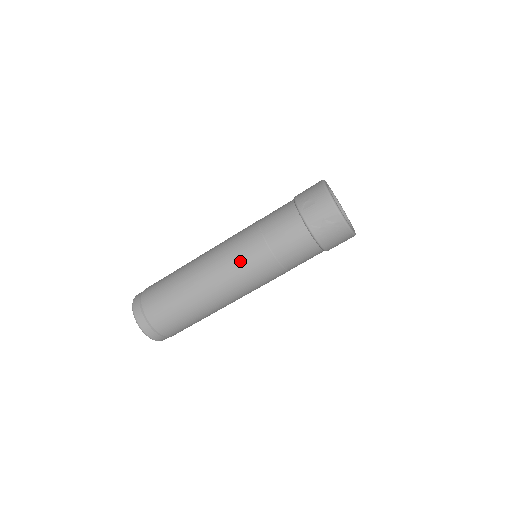
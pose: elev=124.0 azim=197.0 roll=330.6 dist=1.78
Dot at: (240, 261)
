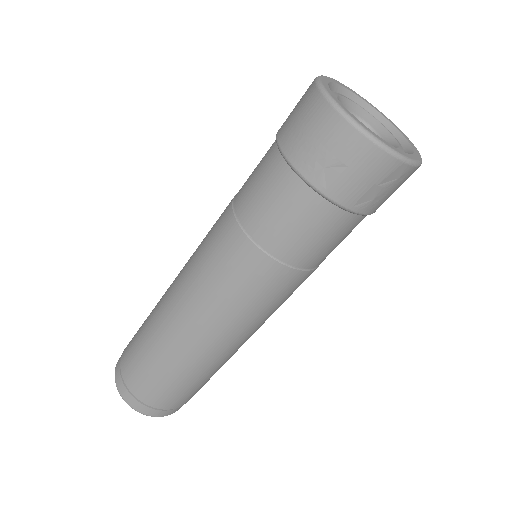
Dot at: (253, 304)
